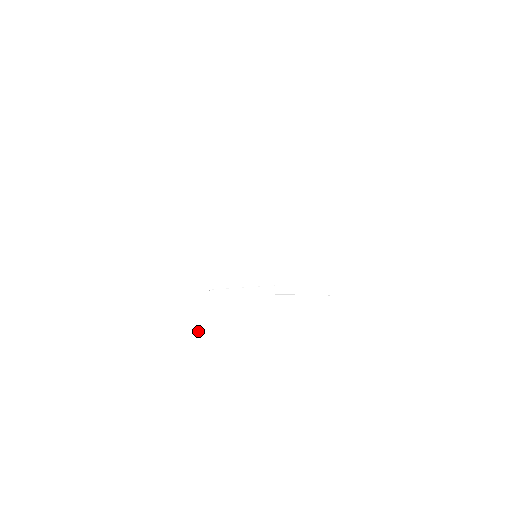
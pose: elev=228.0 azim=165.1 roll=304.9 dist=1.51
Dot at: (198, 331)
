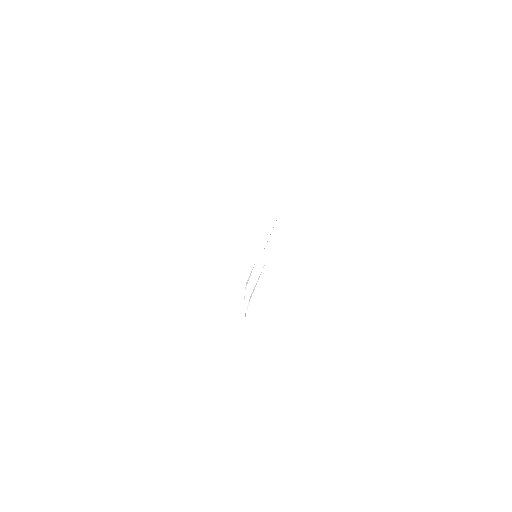
Dot at: (246, 310)
